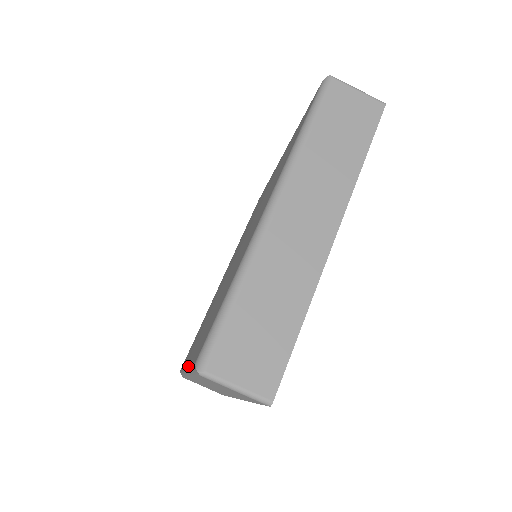
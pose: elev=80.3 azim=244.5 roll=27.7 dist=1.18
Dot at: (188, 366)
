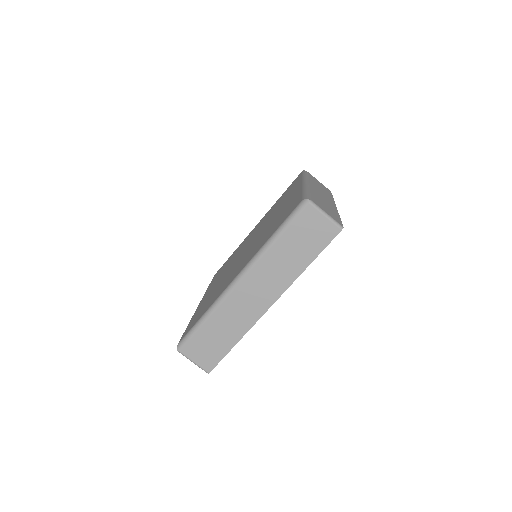
Dot at: (192, 316)
